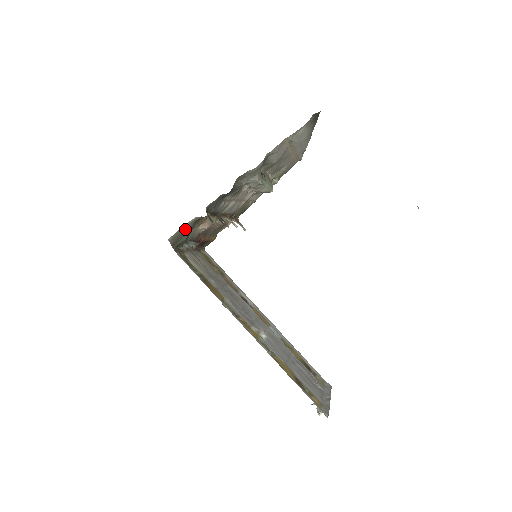
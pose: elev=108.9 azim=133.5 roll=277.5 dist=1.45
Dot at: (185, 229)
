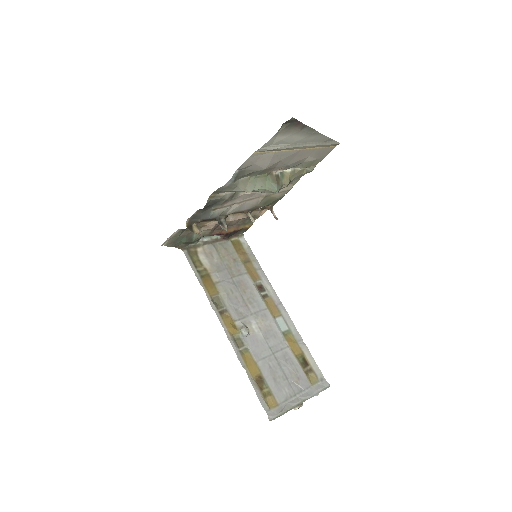
Dot at: (177, 236)
